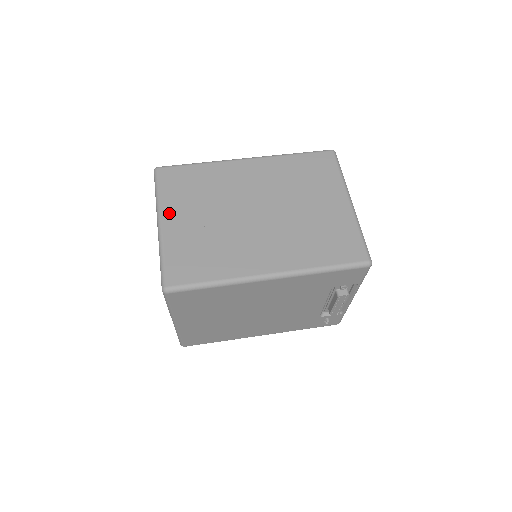
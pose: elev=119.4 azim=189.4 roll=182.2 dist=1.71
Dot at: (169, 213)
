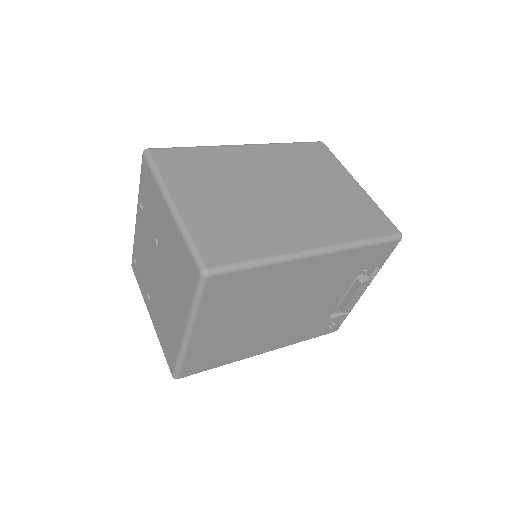
Dot at: (180, 192)
